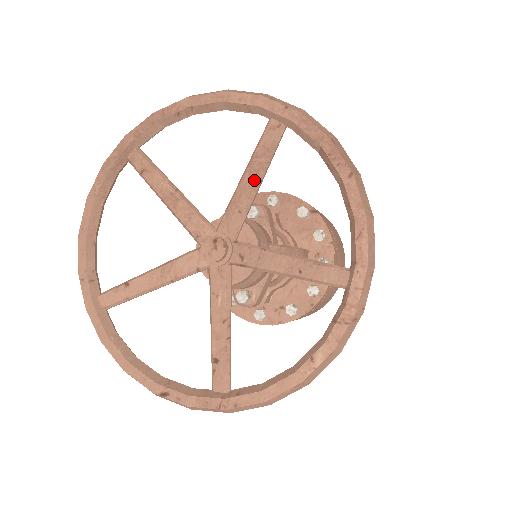
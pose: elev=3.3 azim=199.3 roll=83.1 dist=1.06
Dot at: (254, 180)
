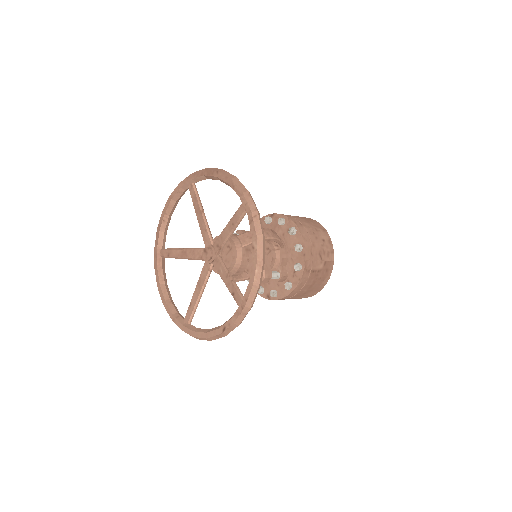
Dot at: (200, 213)
